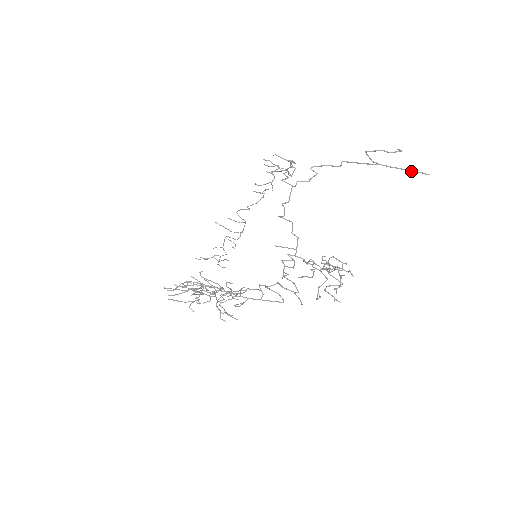
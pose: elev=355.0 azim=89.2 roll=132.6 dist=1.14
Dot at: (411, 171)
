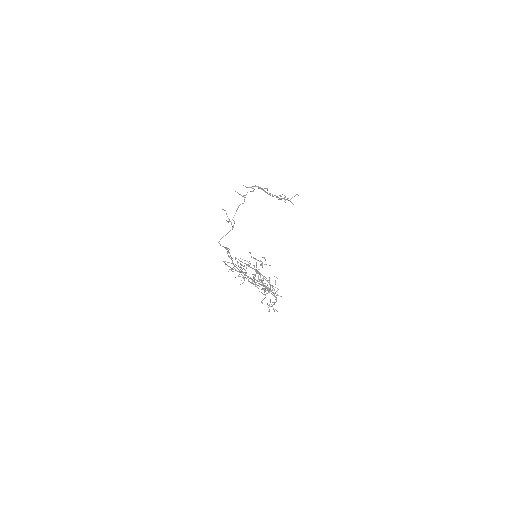
Dot at: (247, 276)
